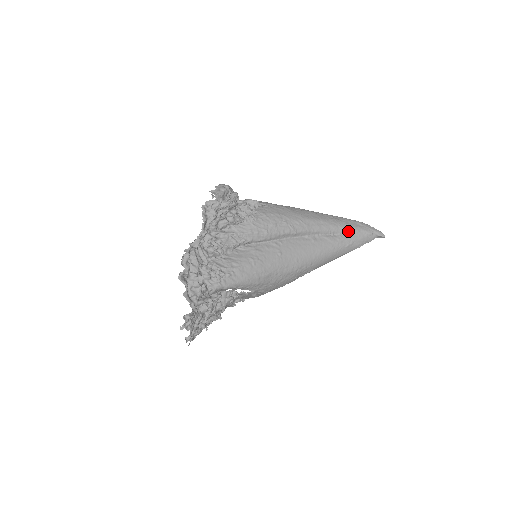
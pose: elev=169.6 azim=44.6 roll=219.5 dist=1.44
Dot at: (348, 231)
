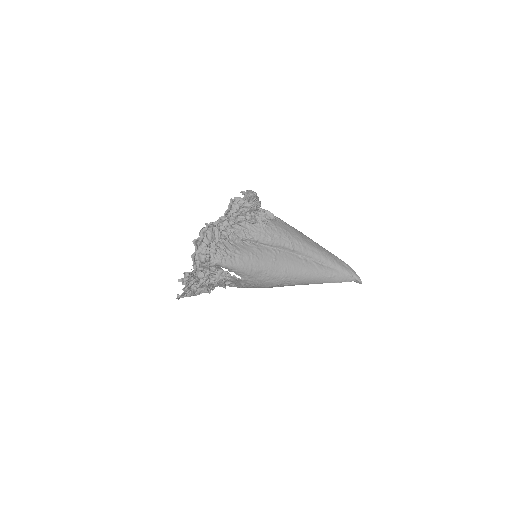
Dot at: (334, 266)
